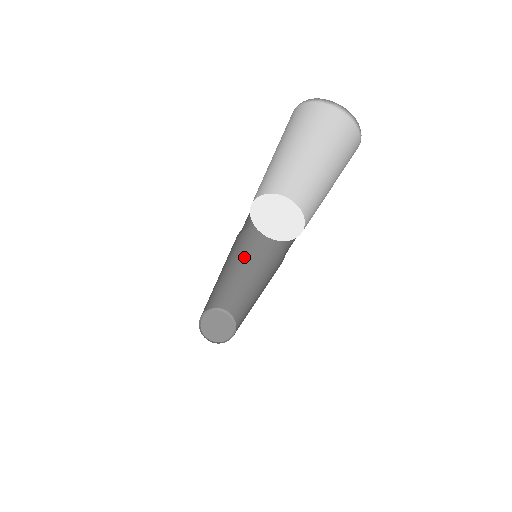
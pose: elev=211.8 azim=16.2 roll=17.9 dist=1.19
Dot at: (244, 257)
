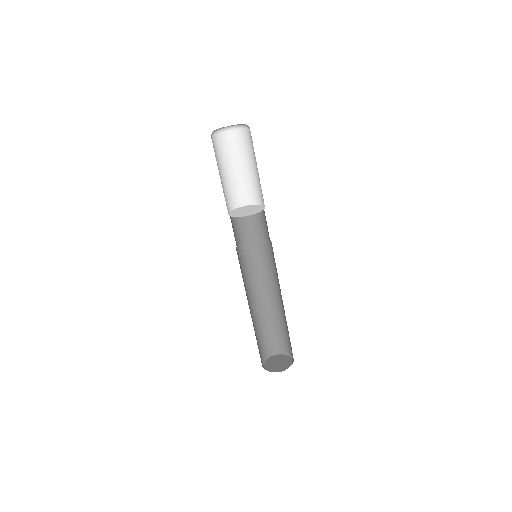
Dot at: (267, 276)
